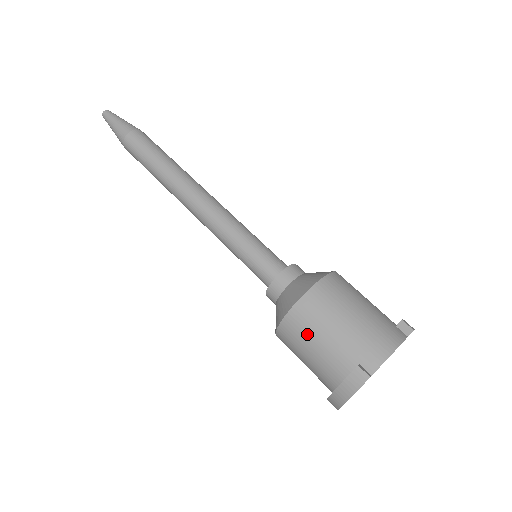
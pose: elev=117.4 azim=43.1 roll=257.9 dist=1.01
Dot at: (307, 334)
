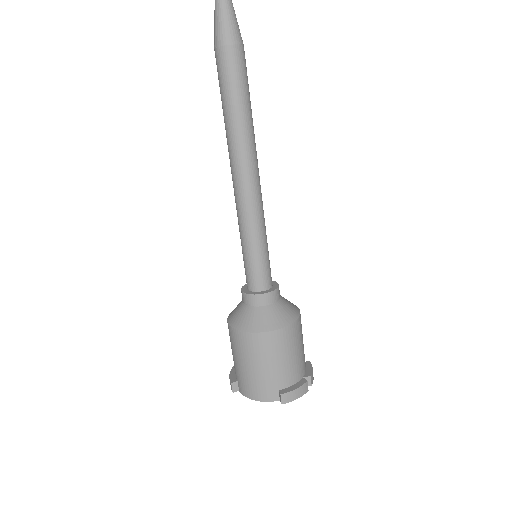
Dot at: (230, 340)
